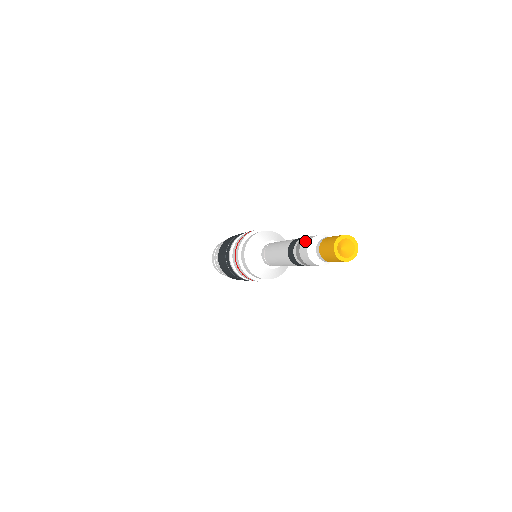
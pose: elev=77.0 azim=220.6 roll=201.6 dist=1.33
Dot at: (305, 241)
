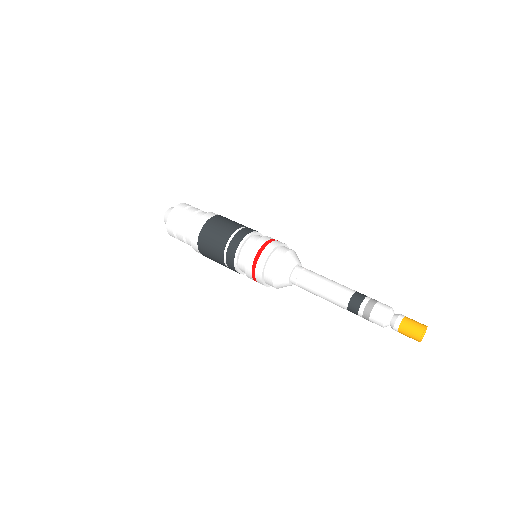
Dot at: (377, 314)
